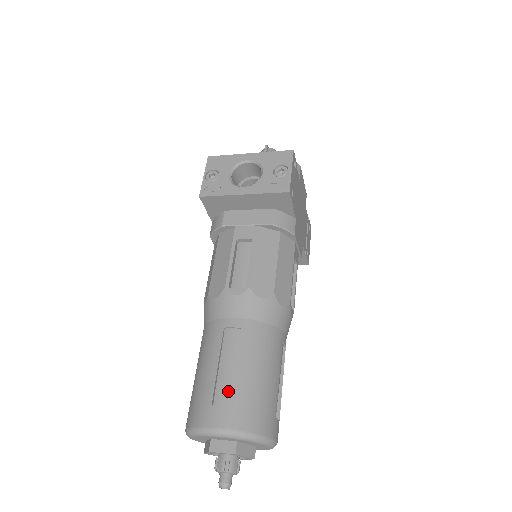
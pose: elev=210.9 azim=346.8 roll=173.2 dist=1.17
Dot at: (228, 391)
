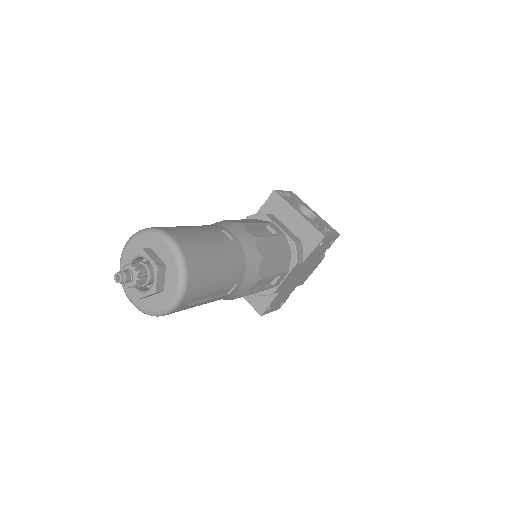
Dot at: (196, 242)
